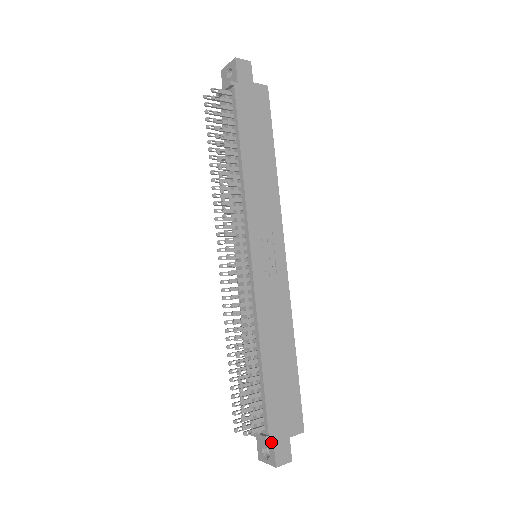
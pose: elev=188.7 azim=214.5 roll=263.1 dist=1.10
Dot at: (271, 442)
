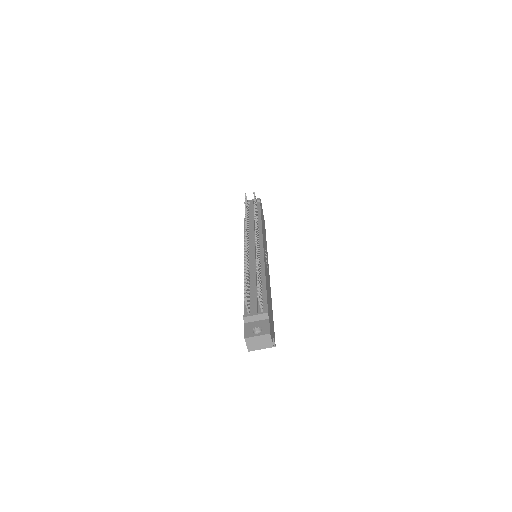
Dot at: (266, 321)
